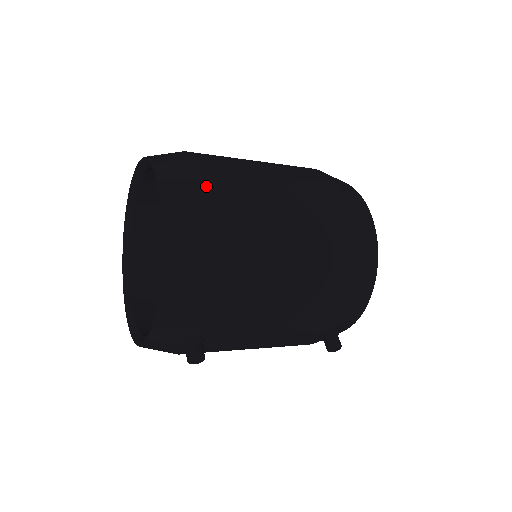
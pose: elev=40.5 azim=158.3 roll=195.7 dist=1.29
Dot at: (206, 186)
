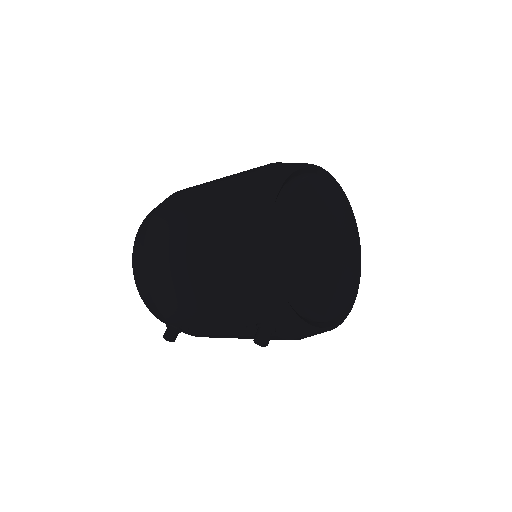
Dot at: (152, 217)
